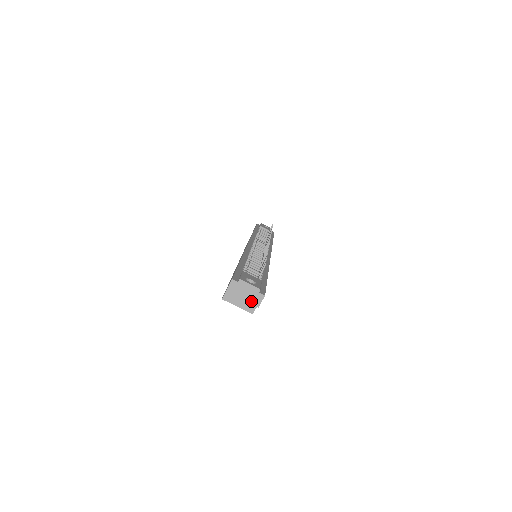
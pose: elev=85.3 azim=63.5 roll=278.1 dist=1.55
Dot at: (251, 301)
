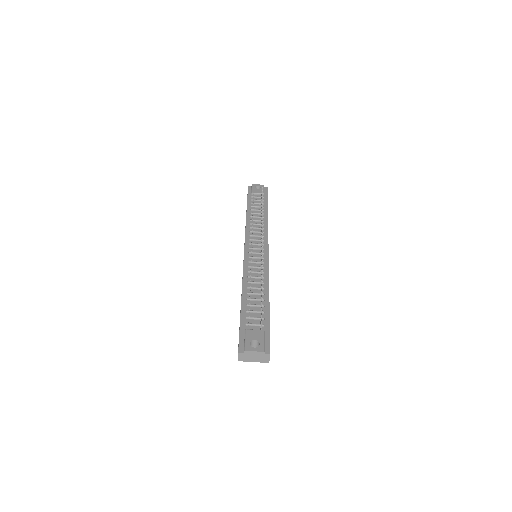
Dot at: (261, 361)
